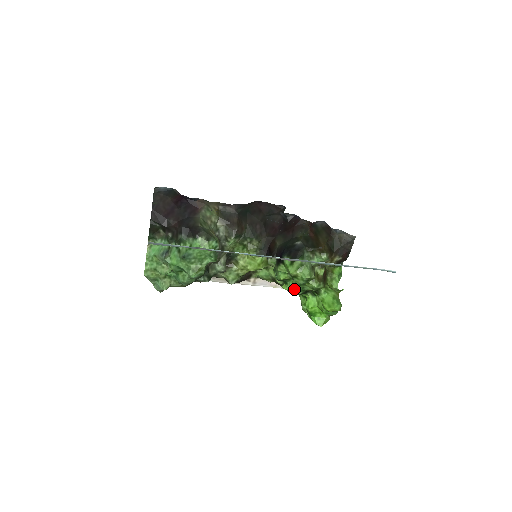
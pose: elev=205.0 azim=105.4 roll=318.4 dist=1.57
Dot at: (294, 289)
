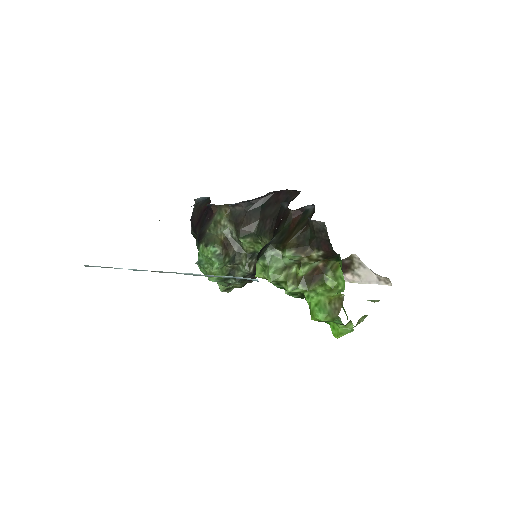
Dot at: occluded
